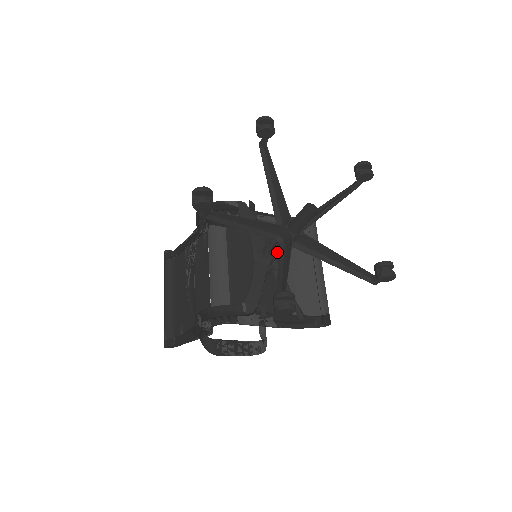
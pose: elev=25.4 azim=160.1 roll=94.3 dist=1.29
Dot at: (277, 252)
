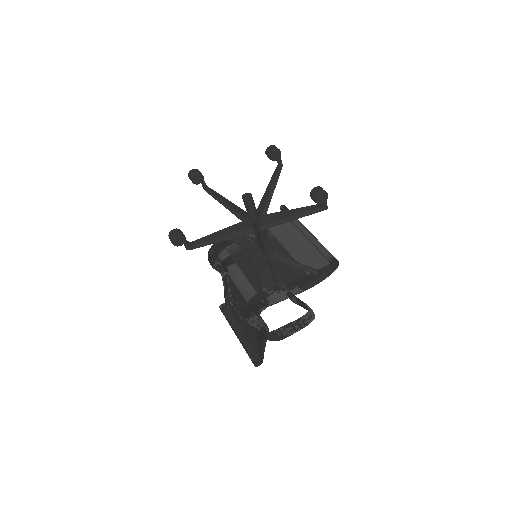
Dot at: (269, 244)
